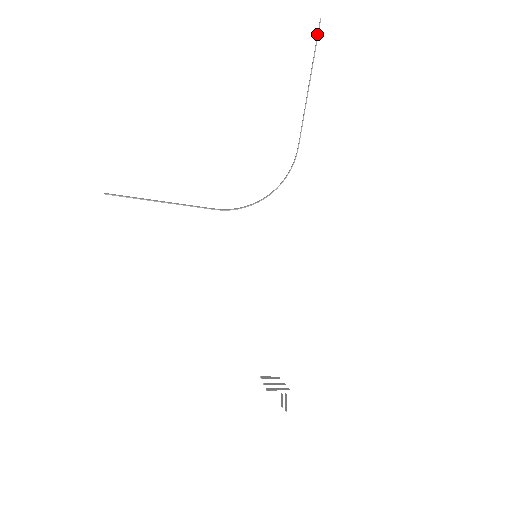
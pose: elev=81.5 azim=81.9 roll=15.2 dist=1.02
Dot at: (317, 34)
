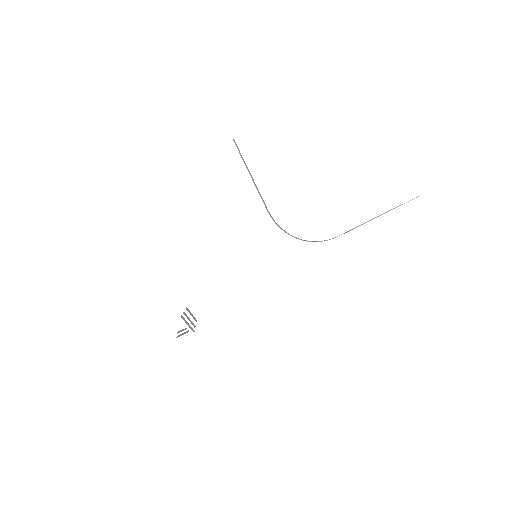
Dot at: (408, 201)
